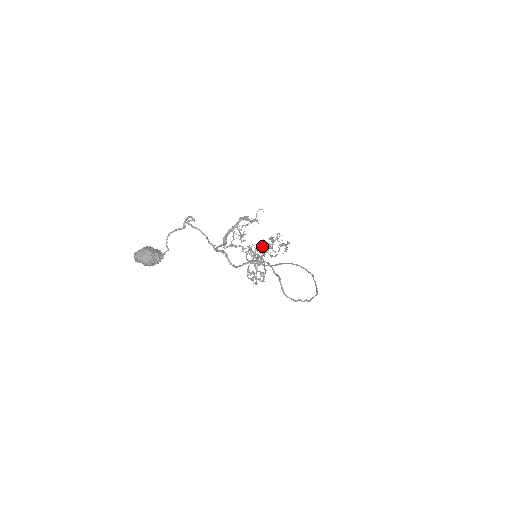
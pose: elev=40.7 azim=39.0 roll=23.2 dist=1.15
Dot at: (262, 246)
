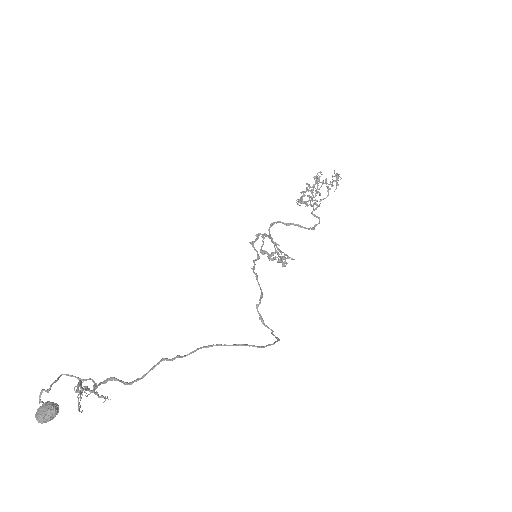
Dot at: (298, 201)
